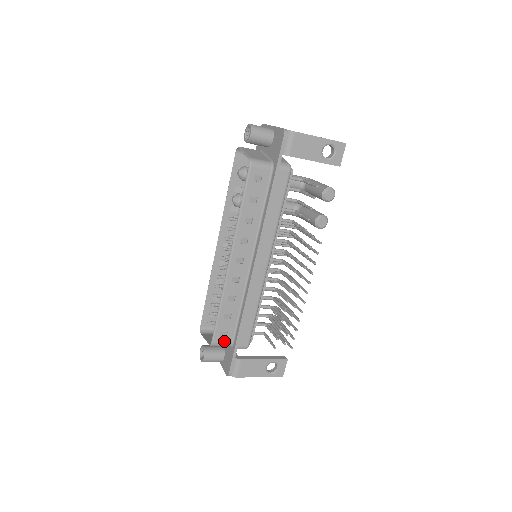
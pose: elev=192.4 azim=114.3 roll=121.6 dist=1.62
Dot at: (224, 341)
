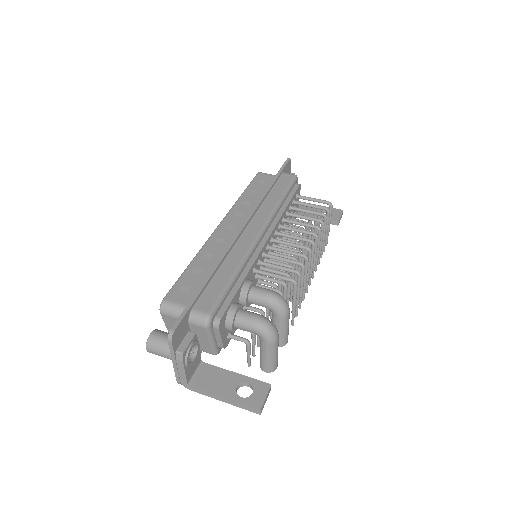
Dot at: occluded
